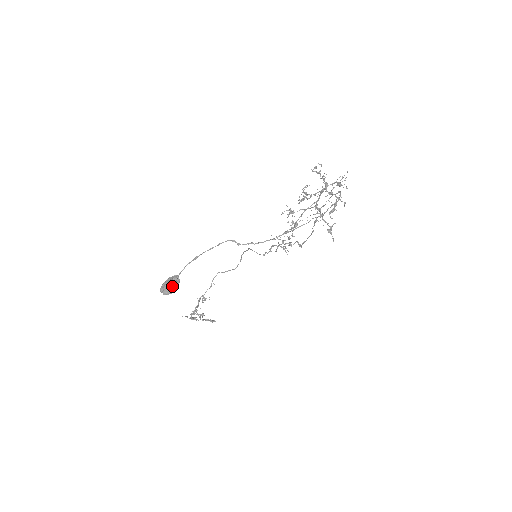
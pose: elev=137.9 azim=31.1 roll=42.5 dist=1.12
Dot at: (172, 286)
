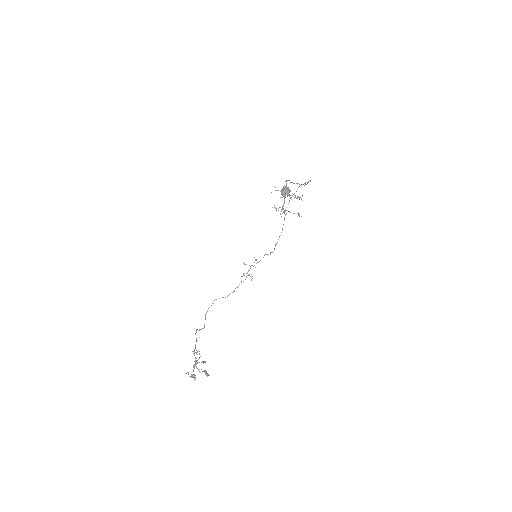
Dot at: occluded
